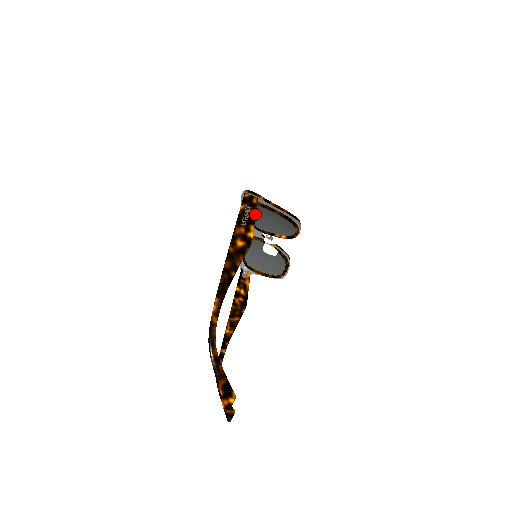
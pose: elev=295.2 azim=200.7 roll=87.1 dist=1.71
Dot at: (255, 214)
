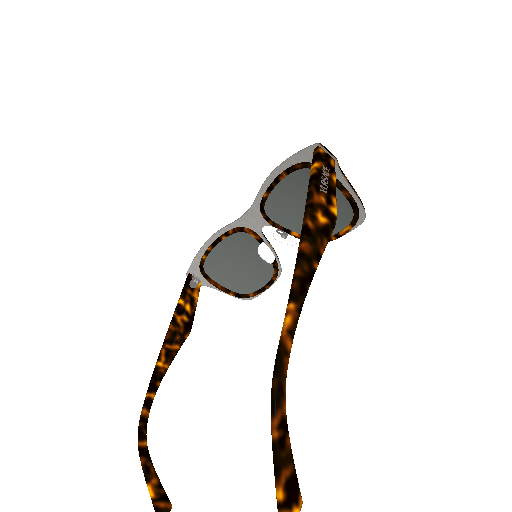
Dot at: (335, 182)
